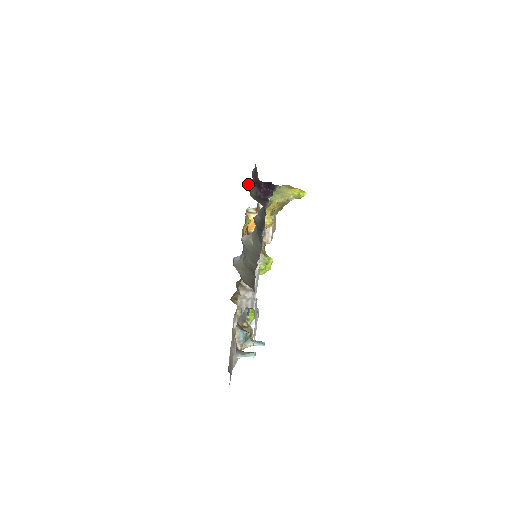
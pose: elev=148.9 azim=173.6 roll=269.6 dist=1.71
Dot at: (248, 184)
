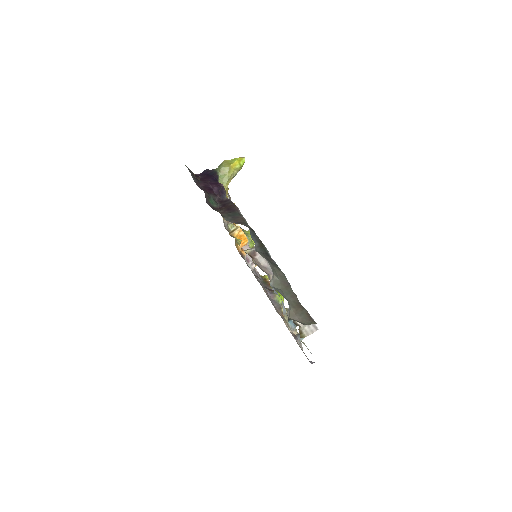
Dot at: (207, 202)
